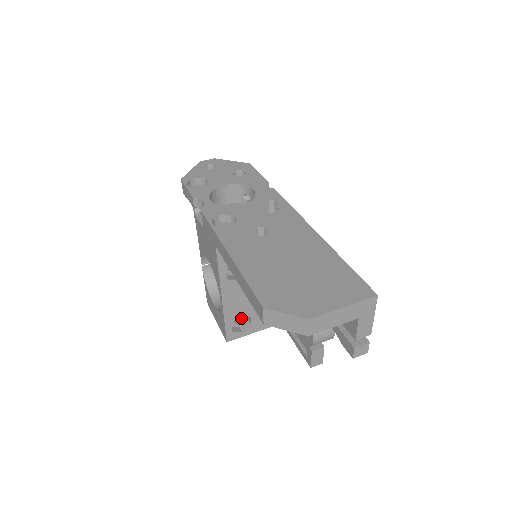
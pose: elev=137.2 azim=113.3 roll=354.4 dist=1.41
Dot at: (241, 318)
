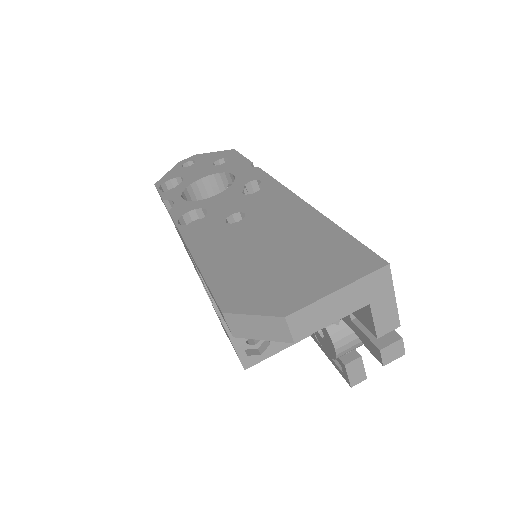
Dot at: occluded
